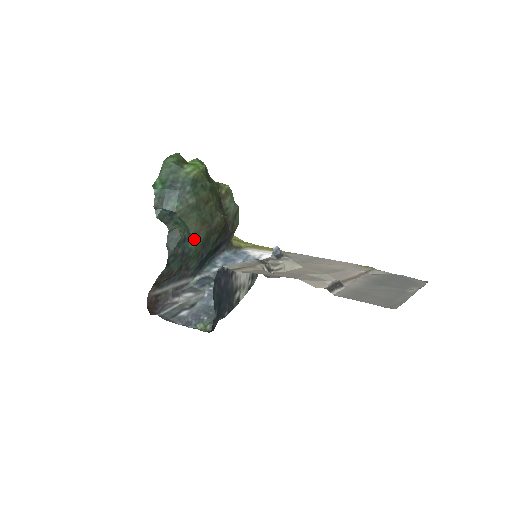
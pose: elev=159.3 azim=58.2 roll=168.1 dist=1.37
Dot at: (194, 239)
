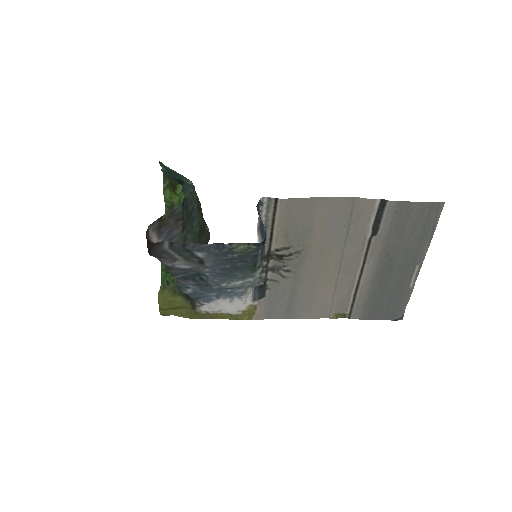
Dot at: (198, 214)
